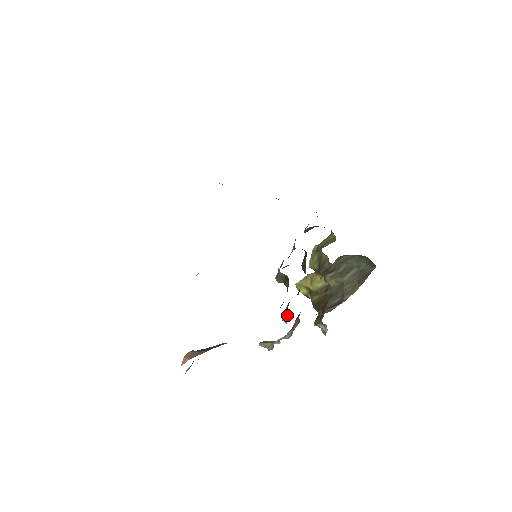
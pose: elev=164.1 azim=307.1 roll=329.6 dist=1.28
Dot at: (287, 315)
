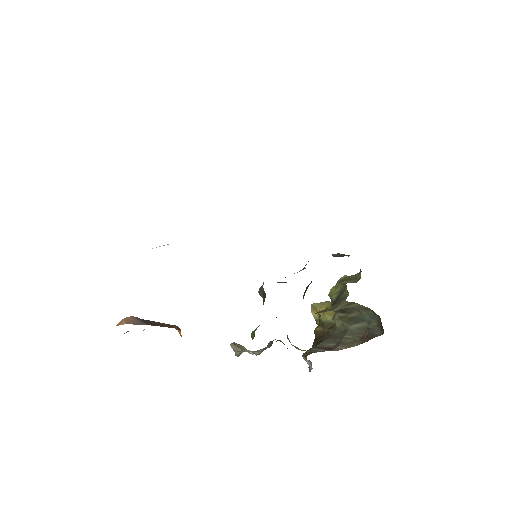
Dot at: occluded
